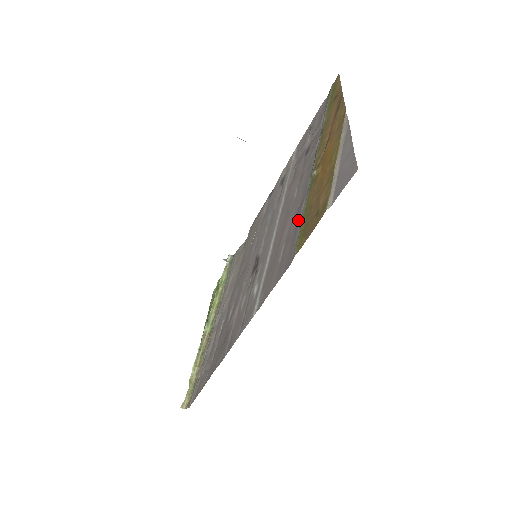
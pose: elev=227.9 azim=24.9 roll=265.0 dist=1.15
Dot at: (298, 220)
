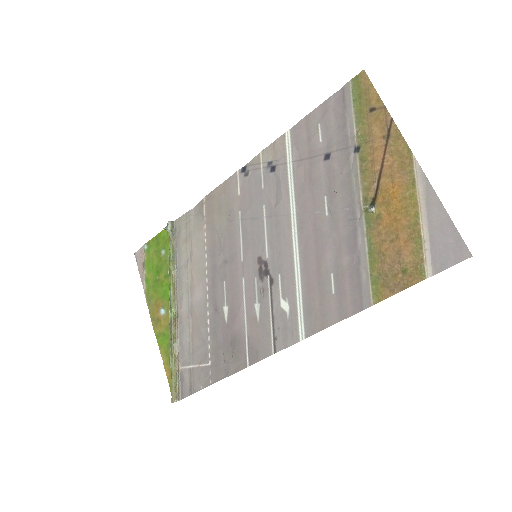
Dot at: (356, 257)
